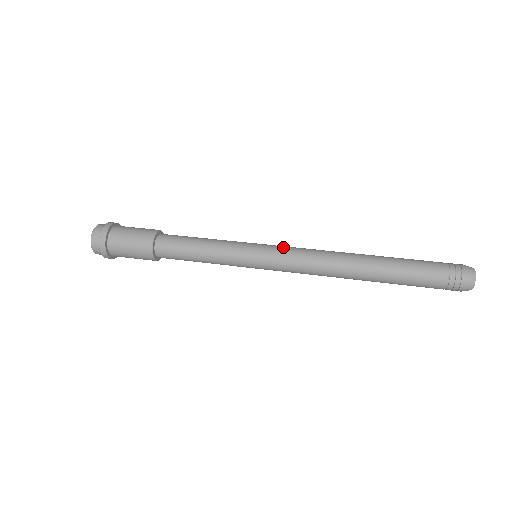
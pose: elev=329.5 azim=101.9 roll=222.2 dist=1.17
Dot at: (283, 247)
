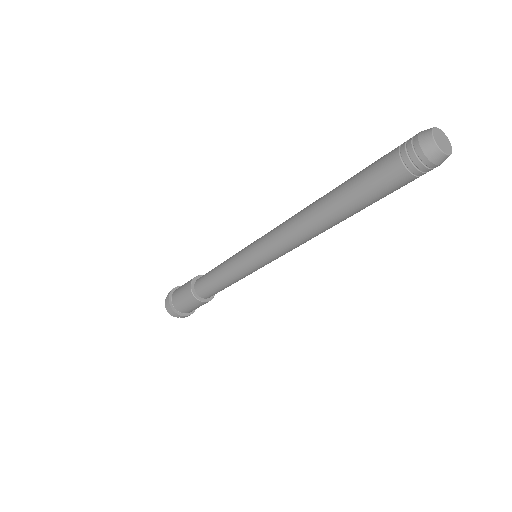
Dot at: occluded
